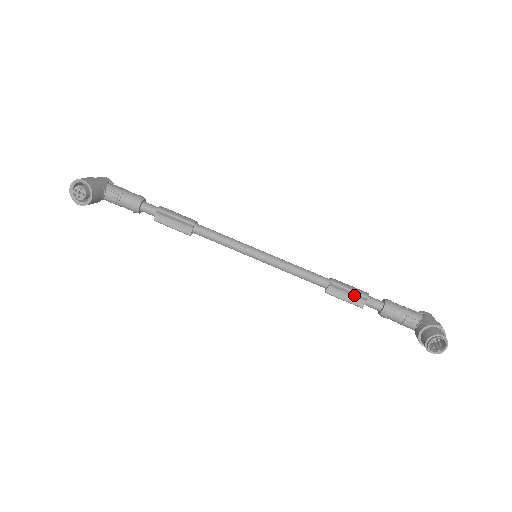
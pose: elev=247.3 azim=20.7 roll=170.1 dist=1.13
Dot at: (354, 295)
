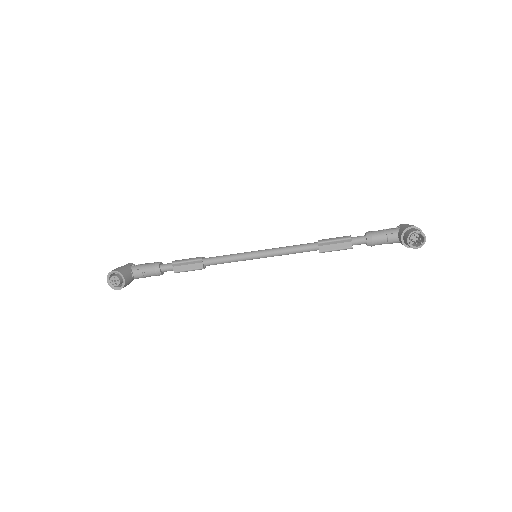
Dot at: (340, 242)
